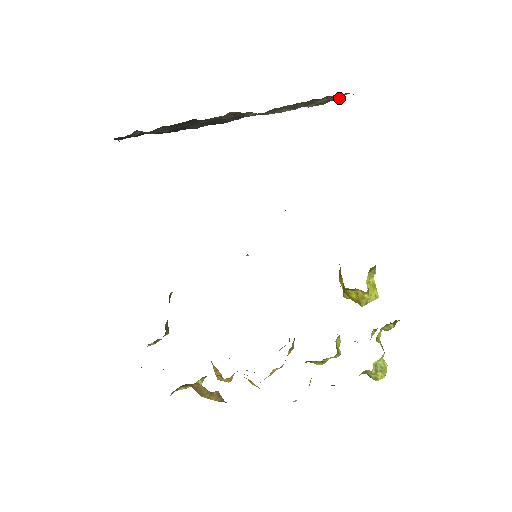
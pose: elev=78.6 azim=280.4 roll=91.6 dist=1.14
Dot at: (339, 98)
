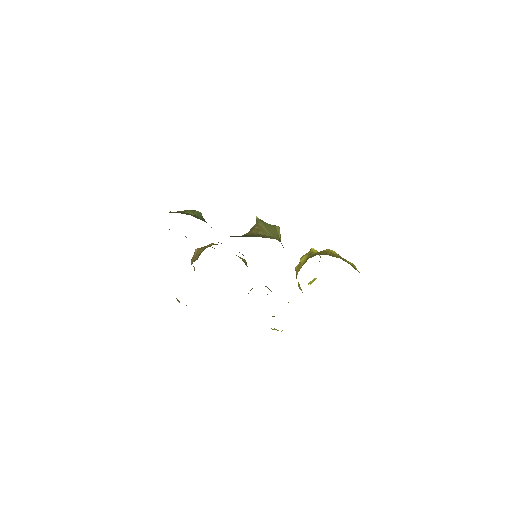
Dot at: occluded
